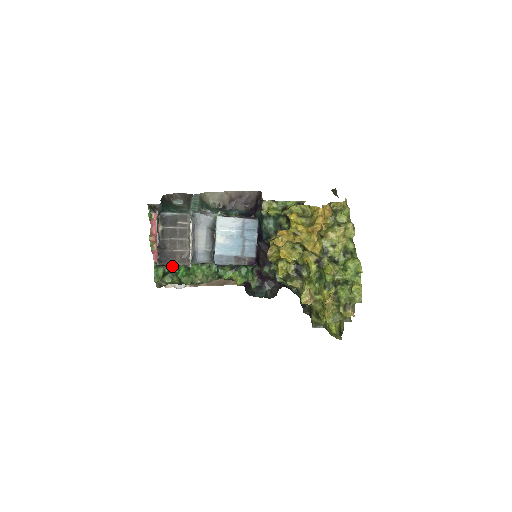
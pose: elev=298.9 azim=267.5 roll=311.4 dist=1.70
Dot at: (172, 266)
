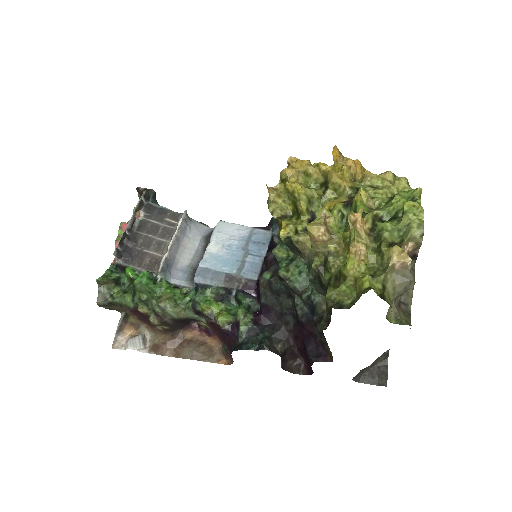
Dot at: (133, 270)
